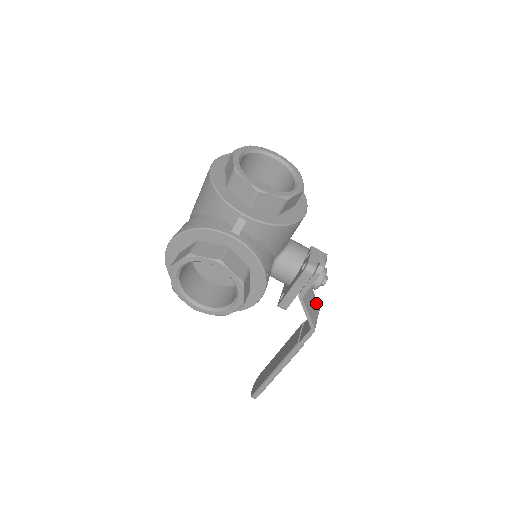
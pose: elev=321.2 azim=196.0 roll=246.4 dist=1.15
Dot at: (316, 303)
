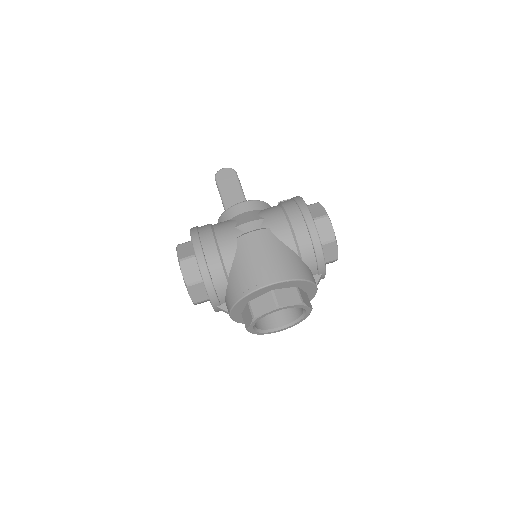
Dot at: occluded
